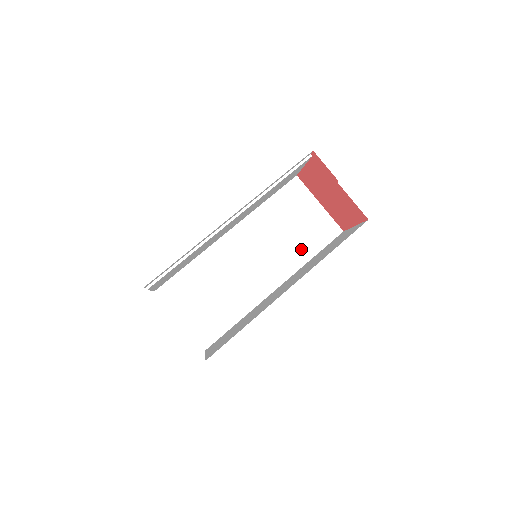
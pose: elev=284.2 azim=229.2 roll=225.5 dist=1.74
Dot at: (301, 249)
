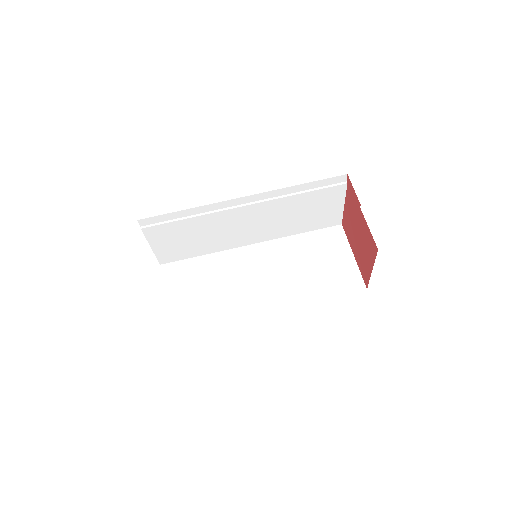
Dot at: (313, 287)
